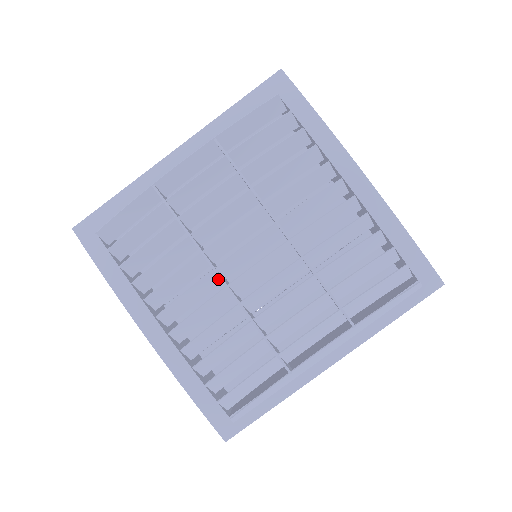
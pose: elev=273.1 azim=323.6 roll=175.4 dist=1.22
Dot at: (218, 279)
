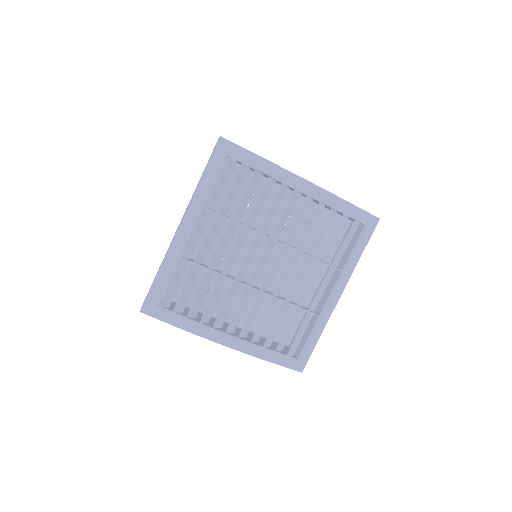
Dot at: (251, 289)
